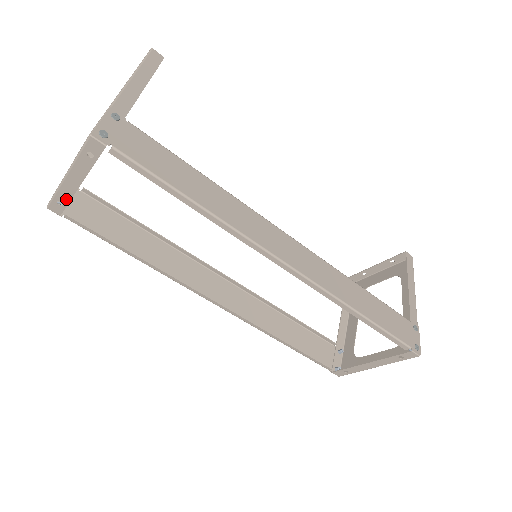
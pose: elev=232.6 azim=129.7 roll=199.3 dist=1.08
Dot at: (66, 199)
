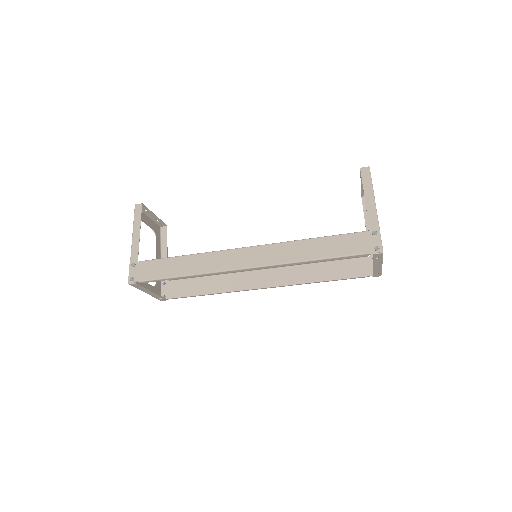
Dot at: (159, 297)
